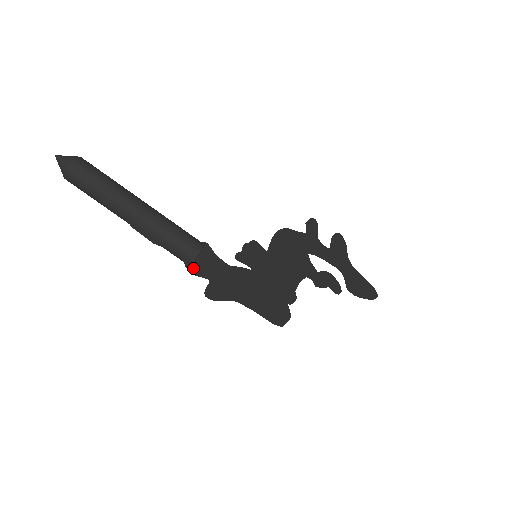
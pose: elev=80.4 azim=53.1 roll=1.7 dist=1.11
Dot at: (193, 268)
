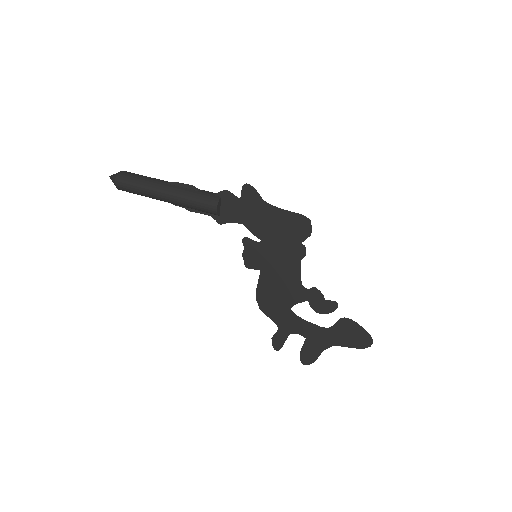
Dot at: (225, 194)
